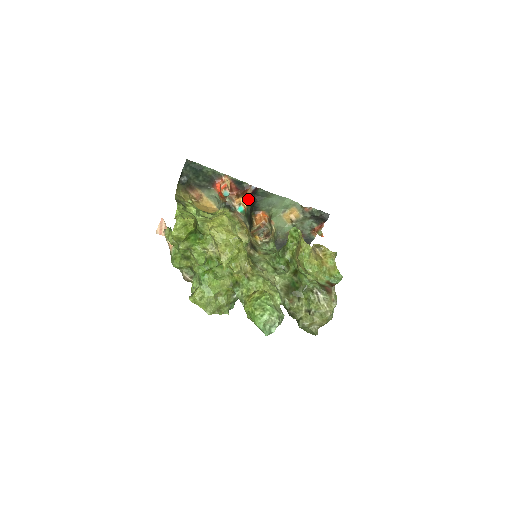
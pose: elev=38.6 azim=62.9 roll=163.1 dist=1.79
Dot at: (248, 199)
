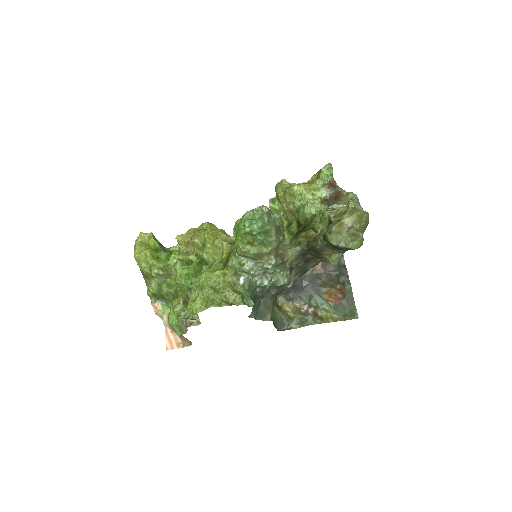
Dot at: occluded
